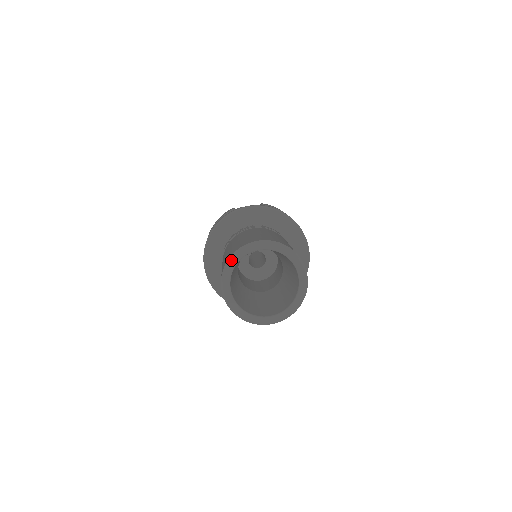
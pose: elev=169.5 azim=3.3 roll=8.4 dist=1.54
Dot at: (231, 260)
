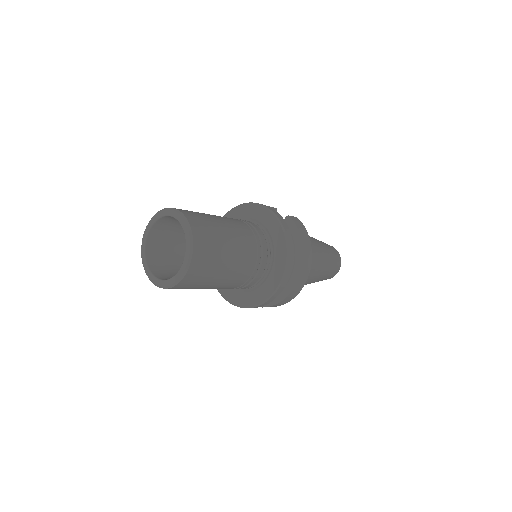
Dot at: (157, 213)
